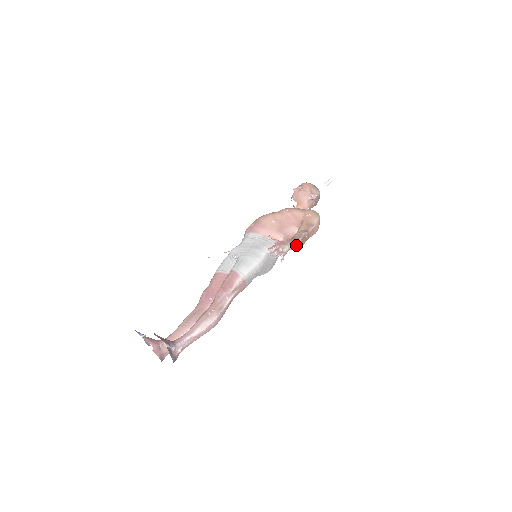
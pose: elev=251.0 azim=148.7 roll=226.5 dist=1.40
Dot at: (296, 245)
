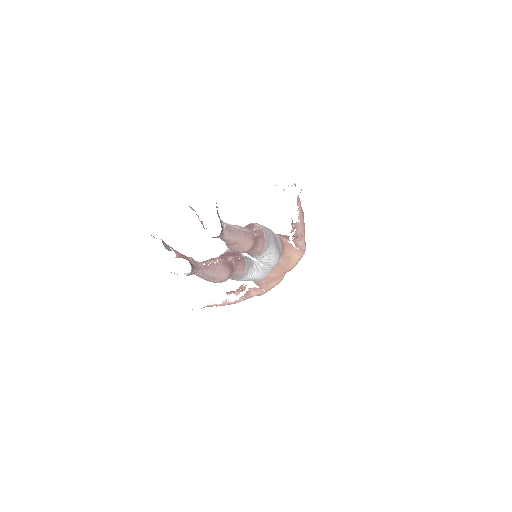
Dot at: (301, 208)
